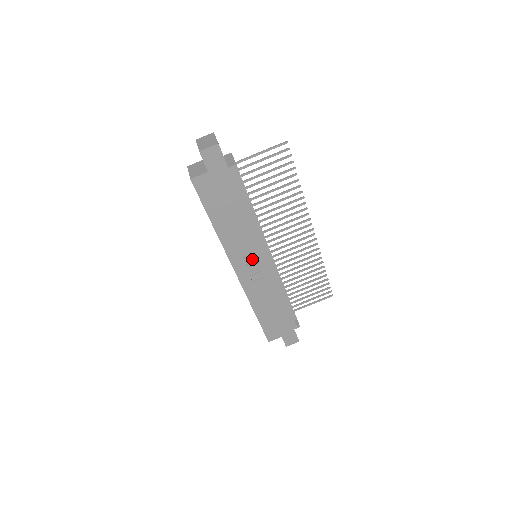
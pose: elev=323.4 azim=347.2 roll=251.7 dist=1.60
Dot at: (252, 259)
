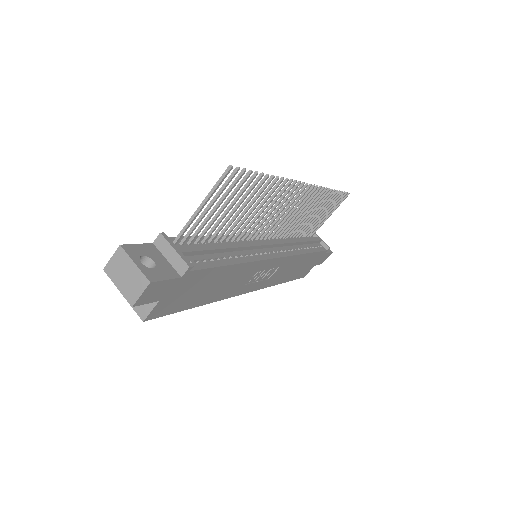
Dot at: (258, 274)
